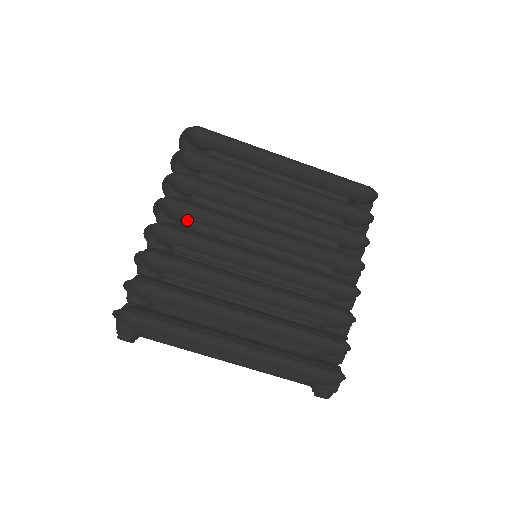
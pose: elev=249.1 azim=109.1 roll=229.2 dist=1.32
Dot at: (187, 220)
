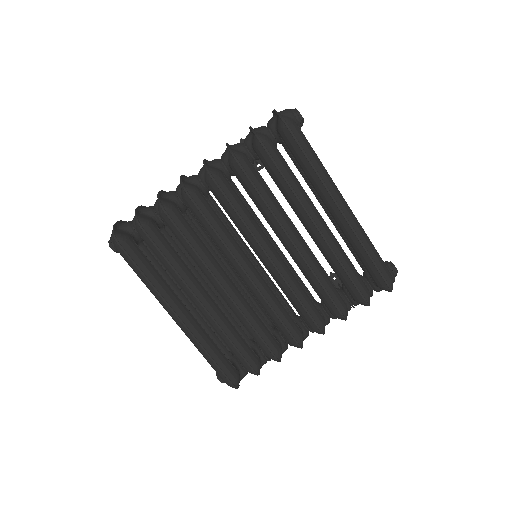
Dot at: (217, 198)
